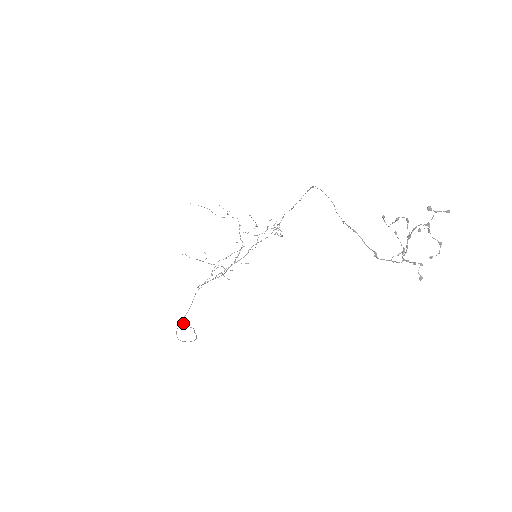
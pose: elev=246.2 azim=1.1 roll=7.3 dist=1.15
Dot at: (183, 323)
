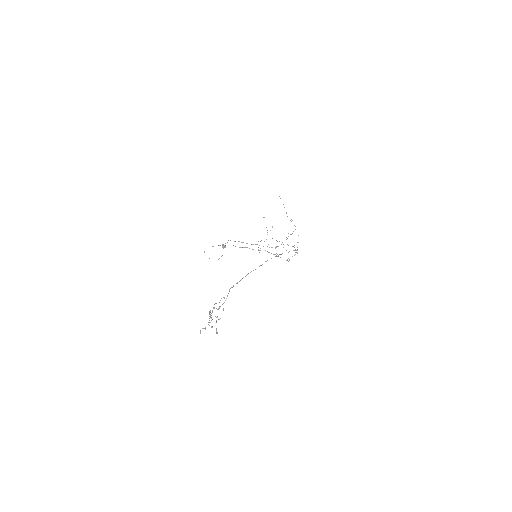
Dot at: (223, 247)
